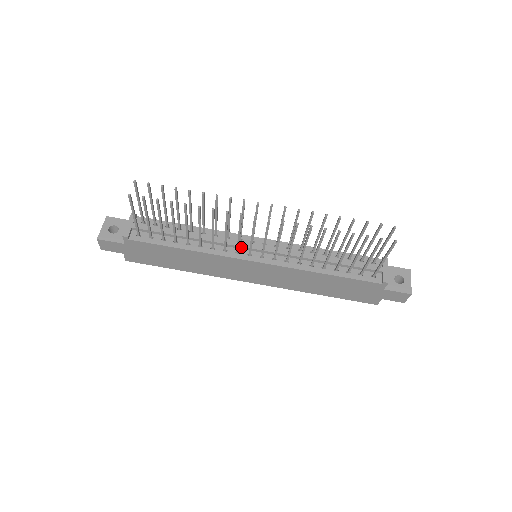
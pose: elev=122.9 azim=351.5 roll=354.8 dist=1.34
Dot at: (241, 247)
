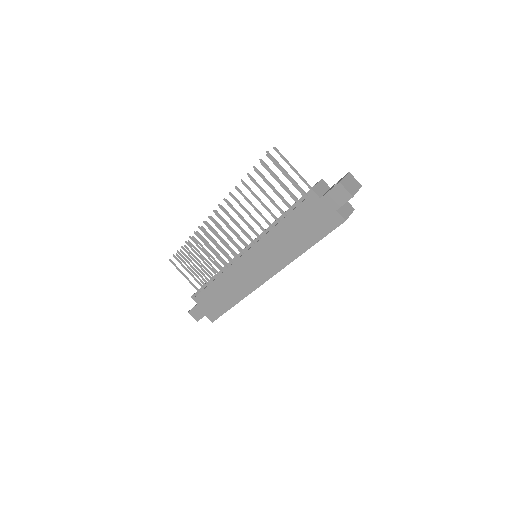
Dot at: (240, 254)
